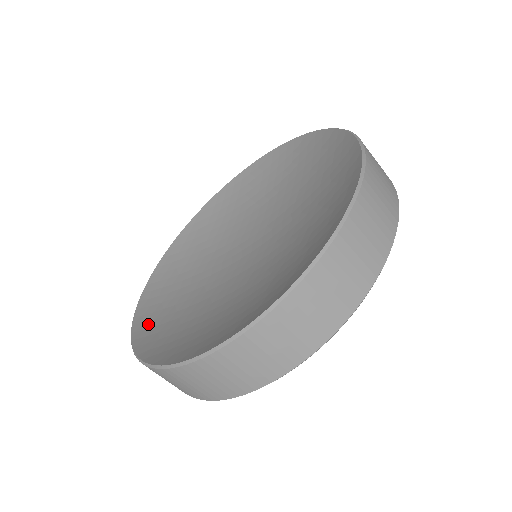
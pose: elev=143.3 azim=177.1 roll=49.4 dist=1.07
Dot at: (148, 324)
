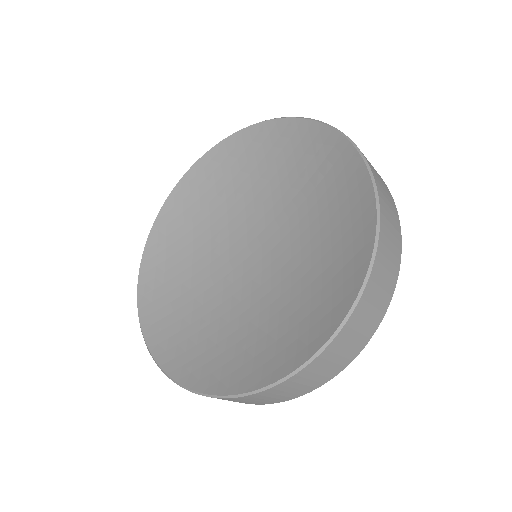
Dot at: (173, 352)
